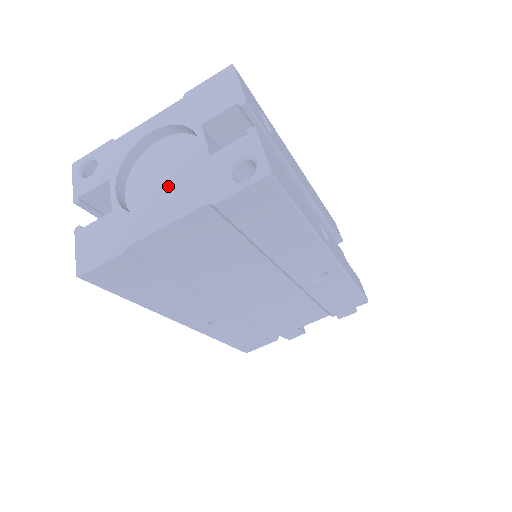
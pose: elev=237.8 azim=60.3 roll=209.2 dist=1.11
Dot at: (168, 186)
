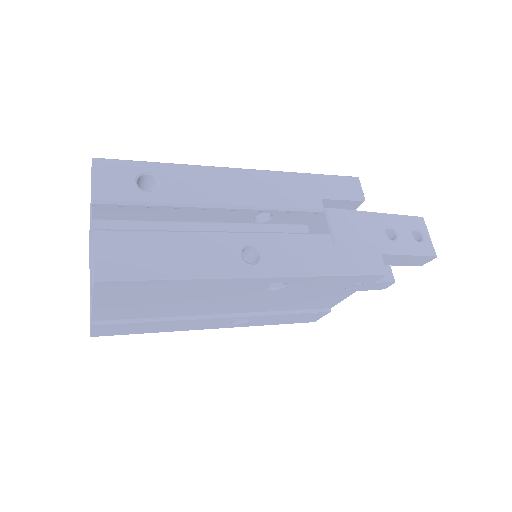
Dot at: occluded
